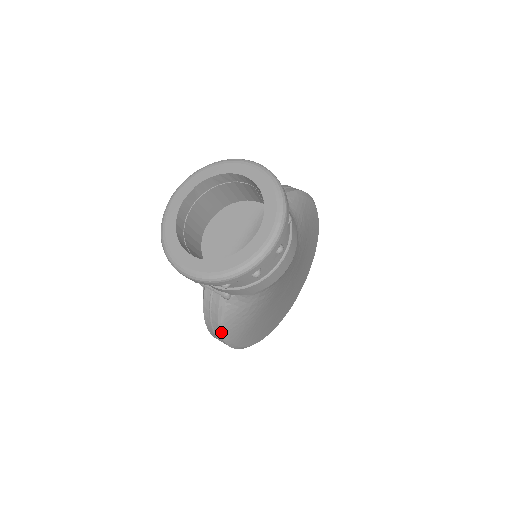
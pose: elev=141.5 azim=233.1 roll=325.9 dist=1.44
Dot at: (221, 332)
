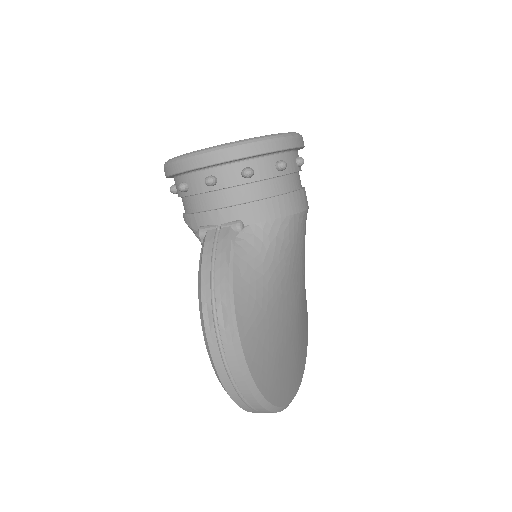
Dot at: (227, 287)
